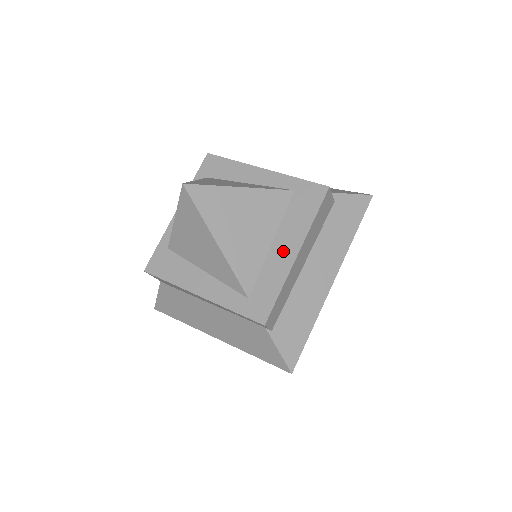
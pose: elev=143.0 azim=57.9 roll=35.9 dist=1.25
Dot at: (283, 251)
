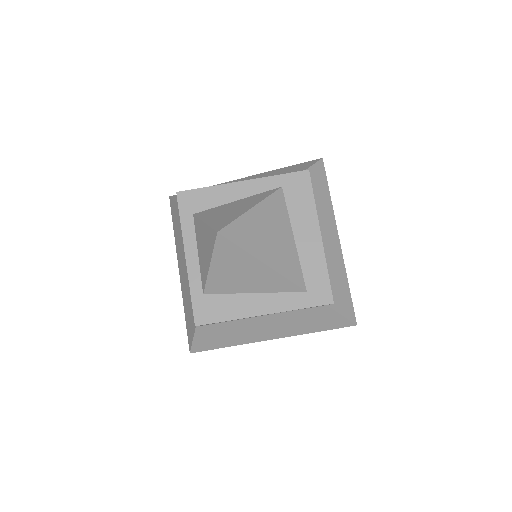
Dot at: (308, 240)
